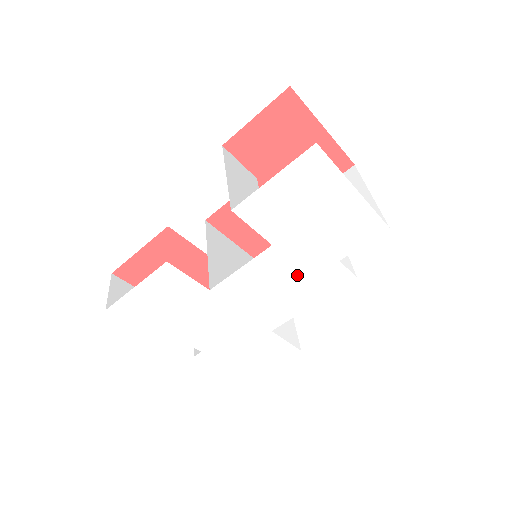
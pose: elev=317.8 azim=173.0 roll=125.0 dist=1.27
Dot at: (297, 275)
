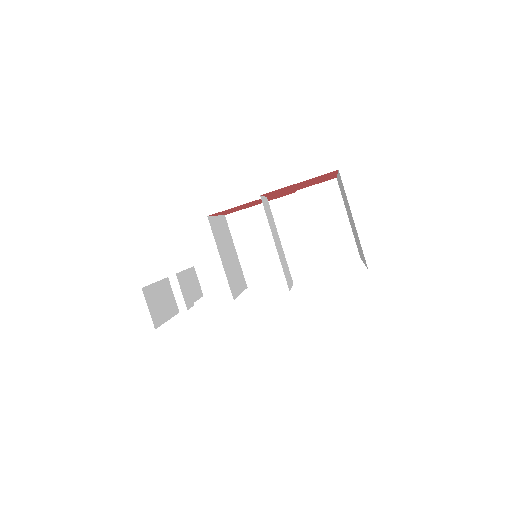
Dot at: occluded
